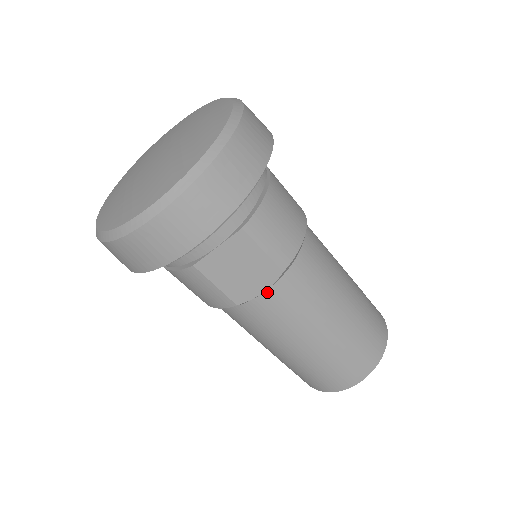
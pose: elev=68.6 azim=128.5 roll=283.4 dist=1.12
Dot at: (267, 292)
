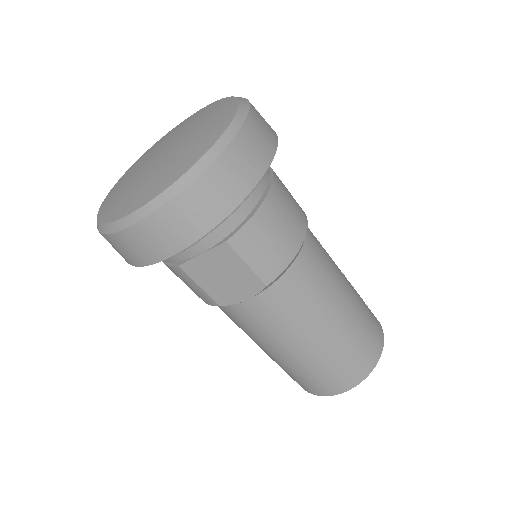
Dot at: (250, 300)
